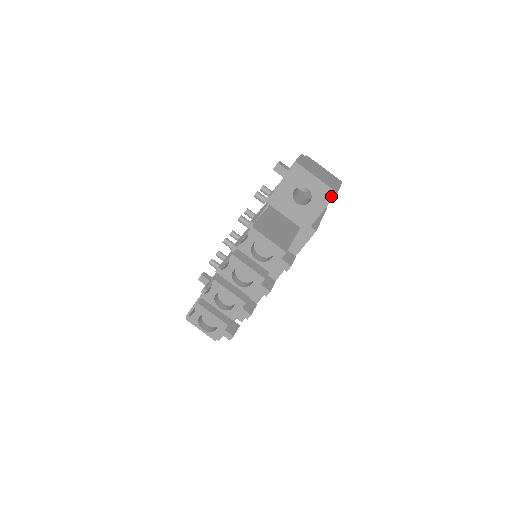
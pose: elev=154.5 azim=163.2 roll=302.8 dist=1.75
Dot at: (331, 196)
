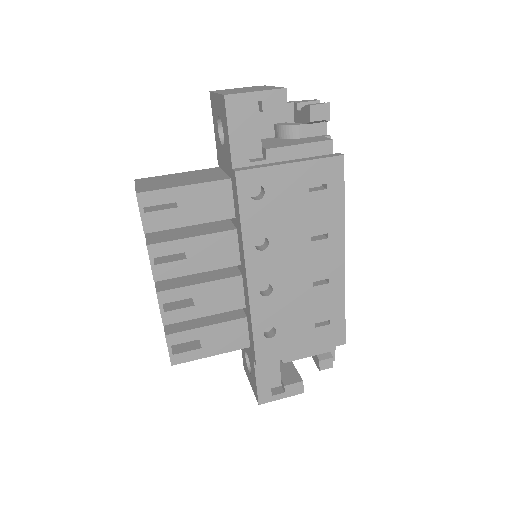
Dot at: (224, 106)
